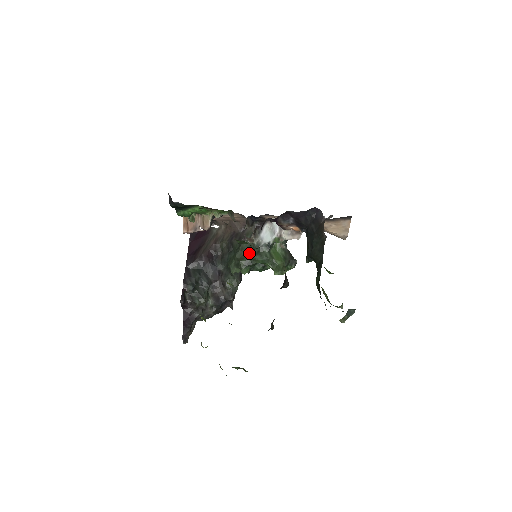
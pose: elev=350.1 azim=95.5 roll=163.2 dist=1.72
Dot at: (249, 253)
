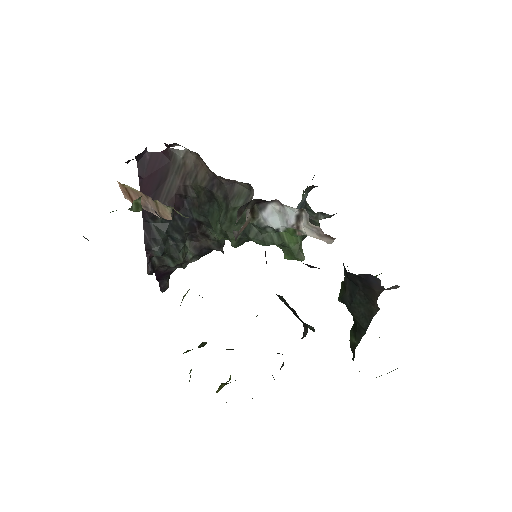
Dot at: occluded
